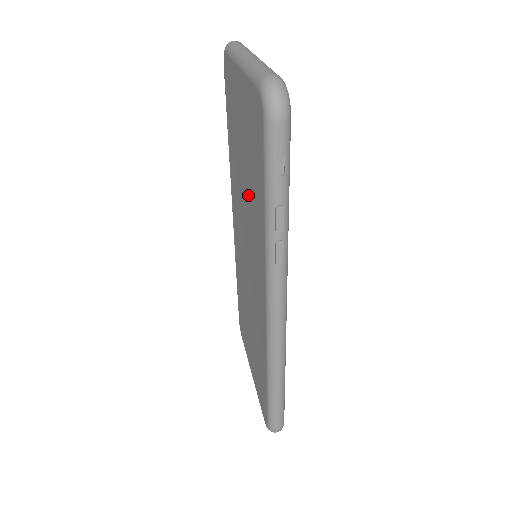
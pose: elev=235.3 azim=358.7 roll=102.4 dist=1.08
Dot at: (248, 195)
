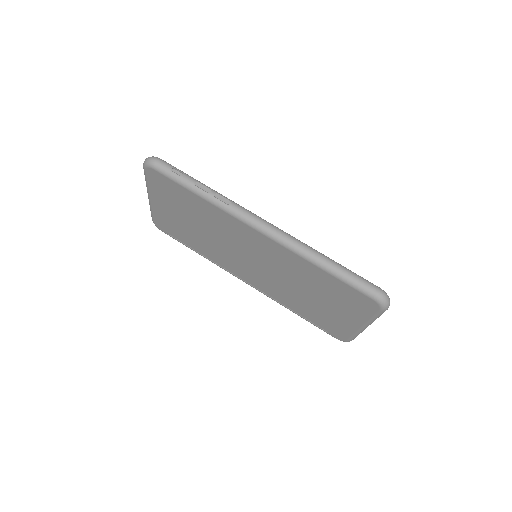
Dot at: (206, 226)
